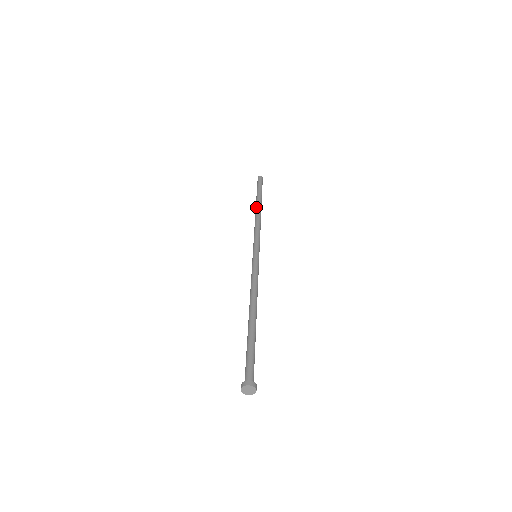
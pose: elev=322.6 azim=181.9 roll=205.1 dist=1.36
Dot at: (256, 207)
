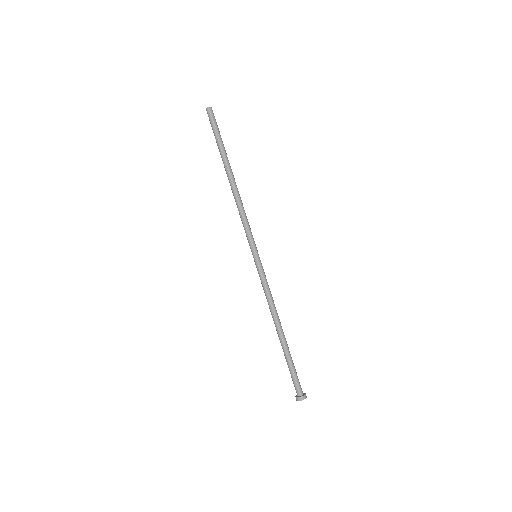
Dot at: occluded
